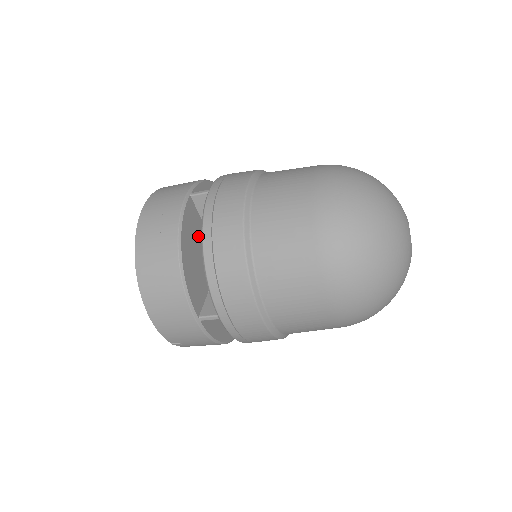
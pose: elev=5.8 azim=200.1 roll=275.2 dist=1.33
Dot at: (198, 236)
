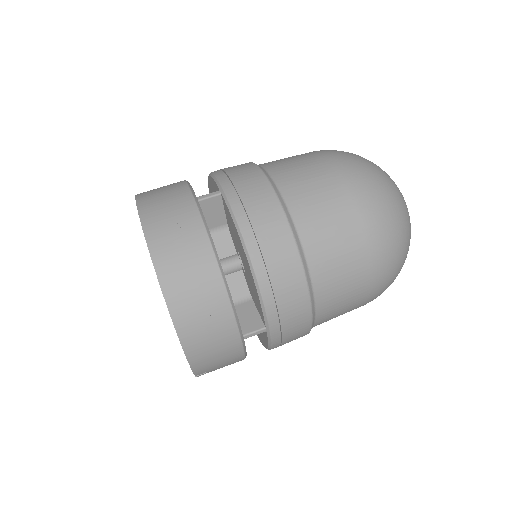
Dot at: occluded
